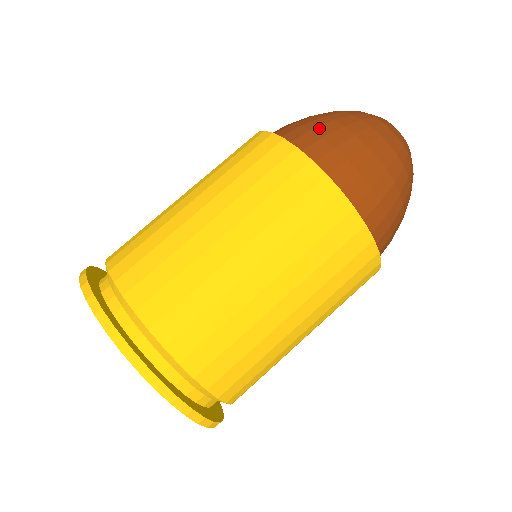
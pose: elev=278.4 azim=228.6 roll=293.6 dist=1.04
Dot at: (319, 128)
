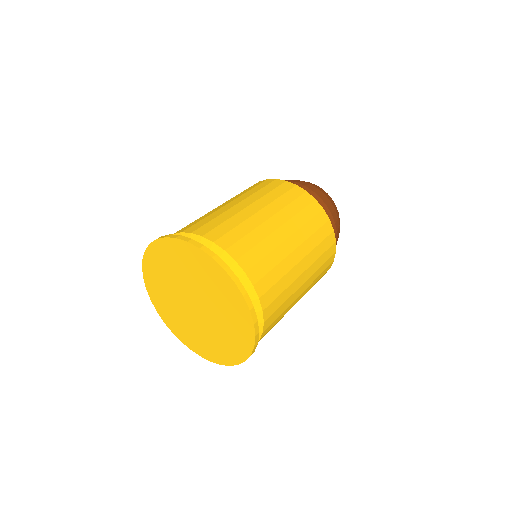
Dot at: (316, 191)
